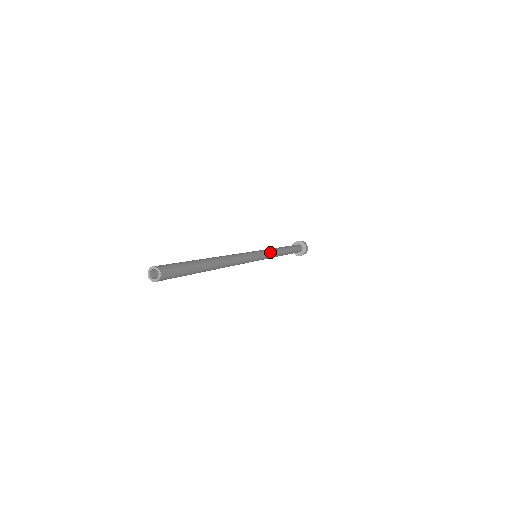
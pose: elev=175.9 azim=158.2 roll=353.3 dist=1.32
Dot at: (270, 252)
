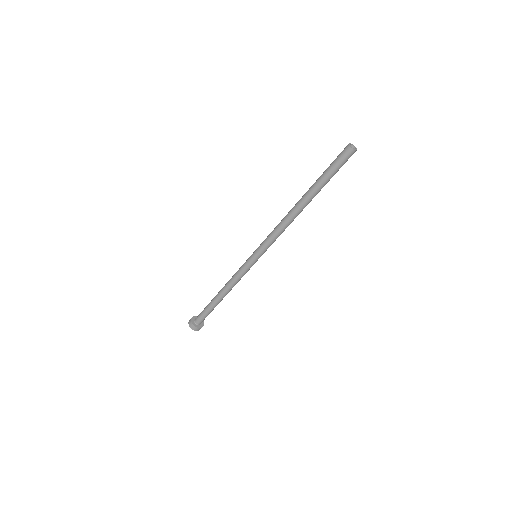
Dot at: occluded
